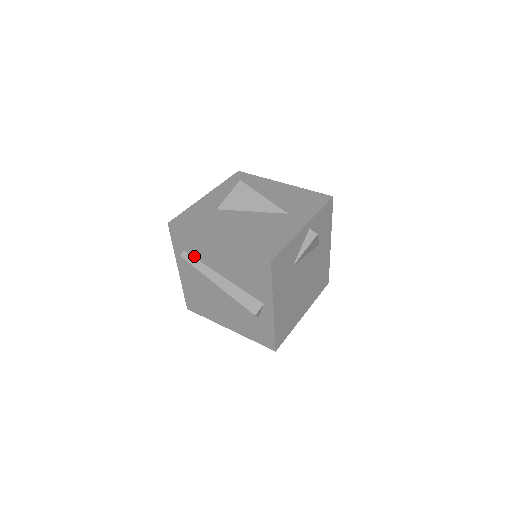
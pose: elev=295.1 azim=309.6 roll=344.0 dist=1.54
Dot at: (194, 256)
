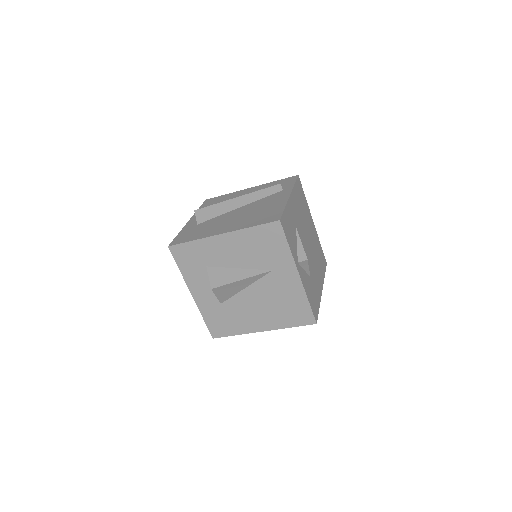
Dot at: occluded
